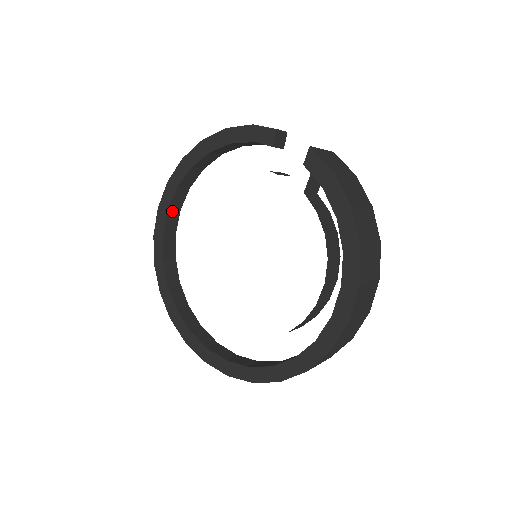
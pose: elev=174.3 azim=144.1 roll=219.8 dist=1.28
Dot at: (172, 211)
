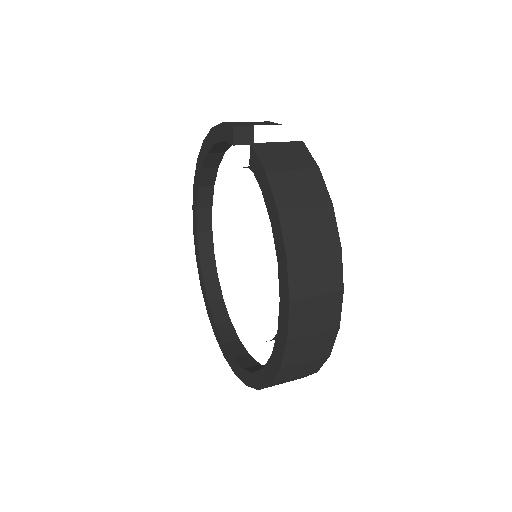
Dot at: (202, 210)
